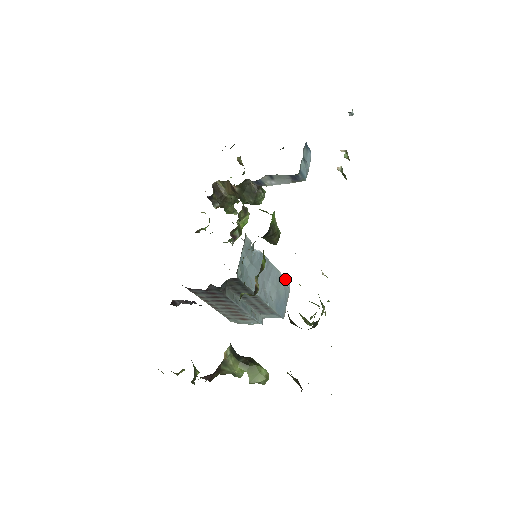
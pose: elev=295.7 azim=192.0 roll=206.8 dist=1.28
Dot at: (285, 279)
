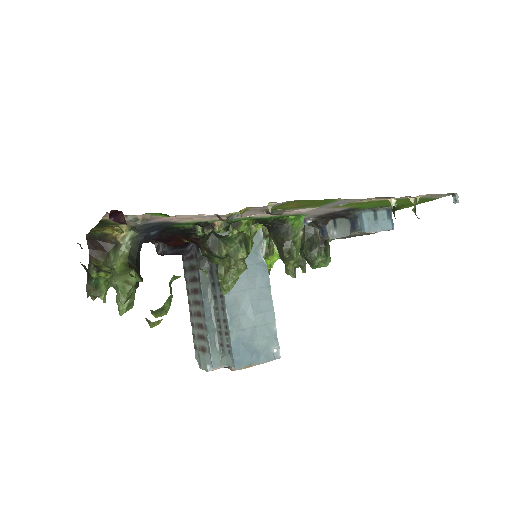
Dot at: (277, 340)
